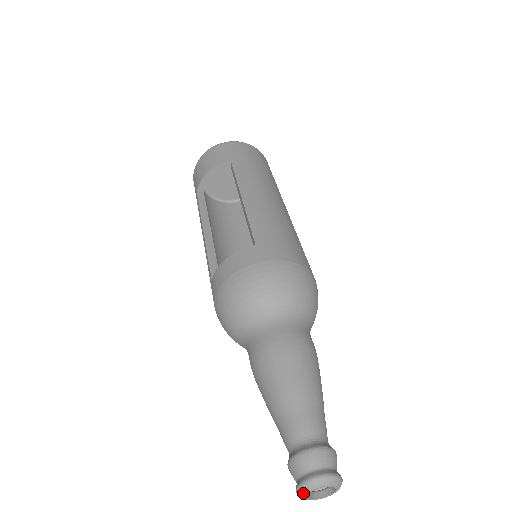
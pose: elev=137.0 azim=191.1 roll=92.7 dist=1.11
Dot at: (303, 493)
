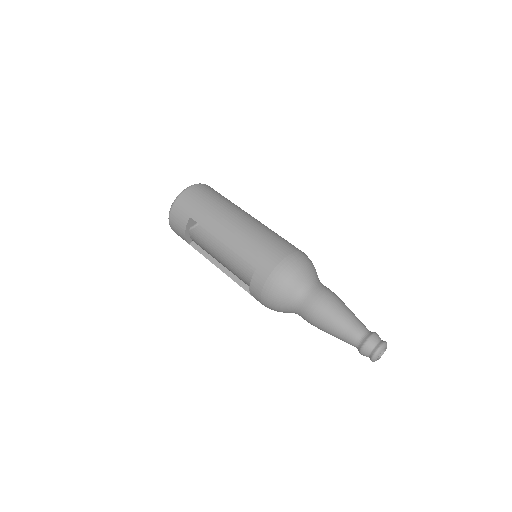
Dot at: occluded
